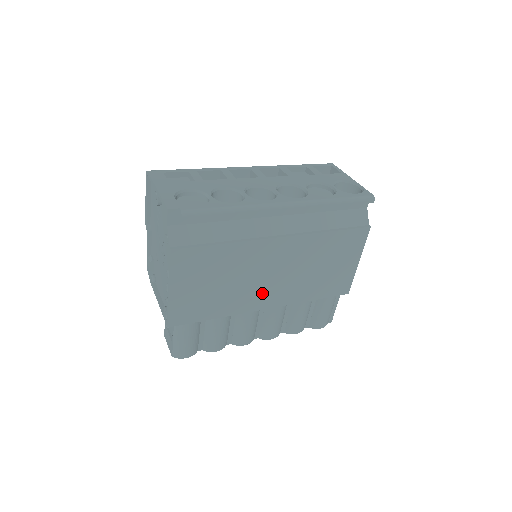
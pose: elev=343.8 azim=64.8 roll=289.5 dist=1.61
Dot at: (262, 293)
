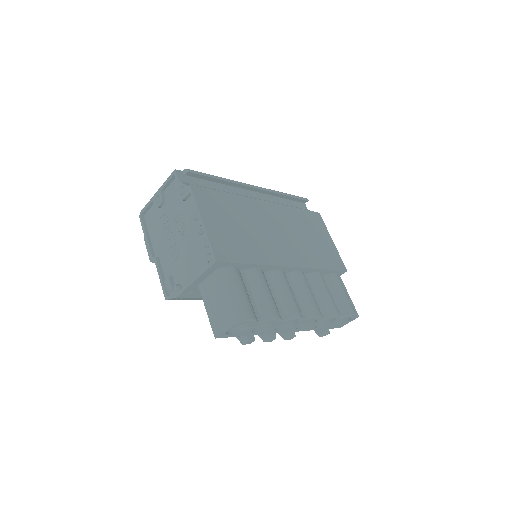
Dot at: (279, 248)
